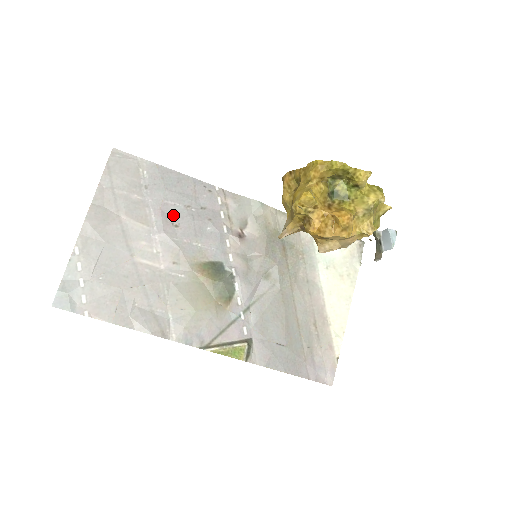
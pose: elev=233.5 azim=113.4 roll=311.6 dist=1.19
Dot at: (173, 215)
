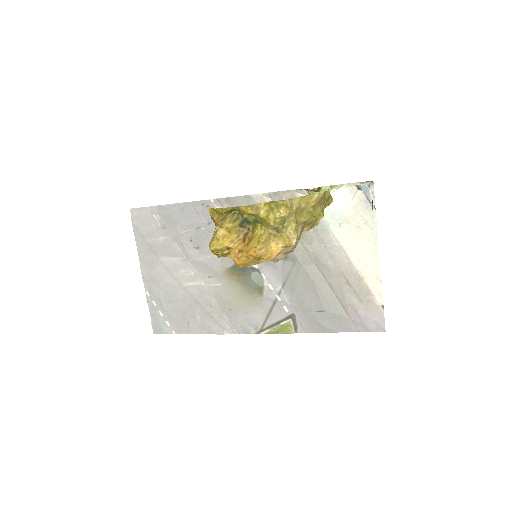
Dot at: (191, 240)
